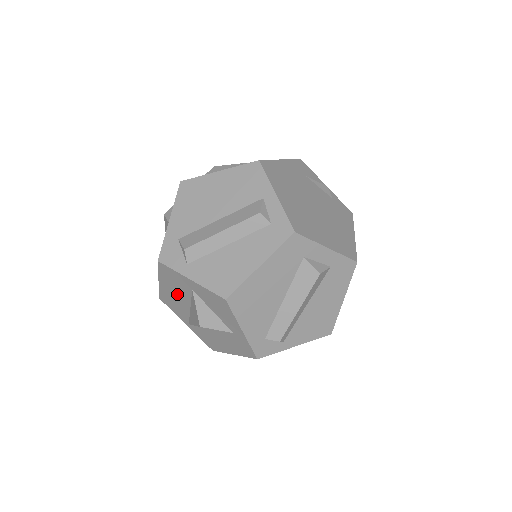
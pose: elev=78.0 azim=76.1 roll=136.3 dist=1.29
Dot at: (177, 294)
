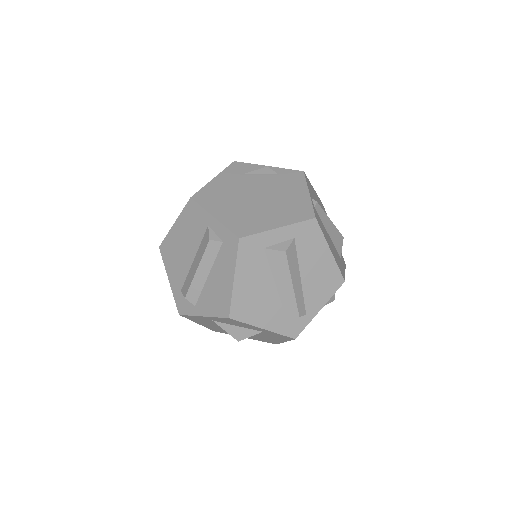
Dot at: (213, 326)
